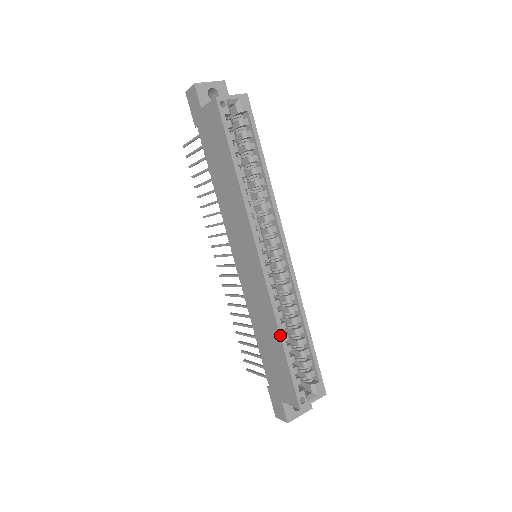
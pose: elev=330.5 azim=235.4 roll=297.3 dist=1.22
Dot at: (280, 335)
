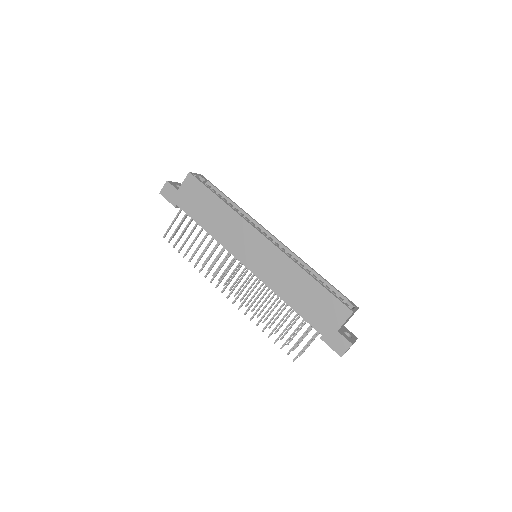
Dot at: (307, 272)
